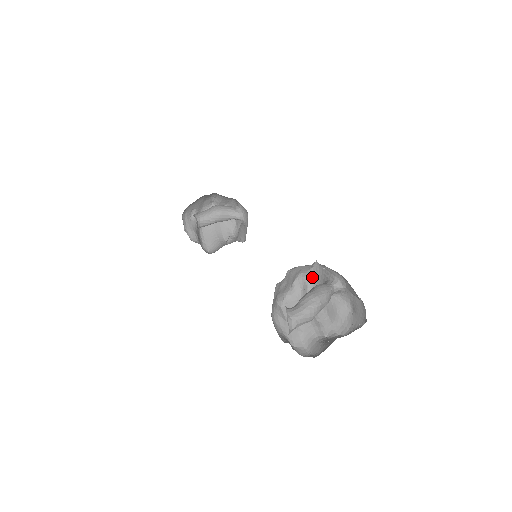
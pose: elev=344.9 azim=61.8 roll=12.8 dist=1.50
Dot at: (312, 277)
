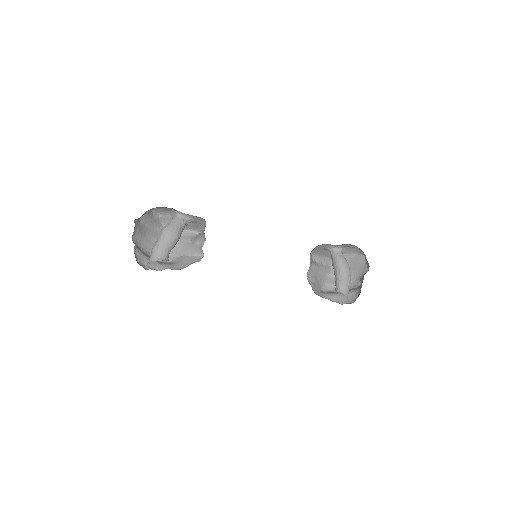
Dot at: (314, 248)
